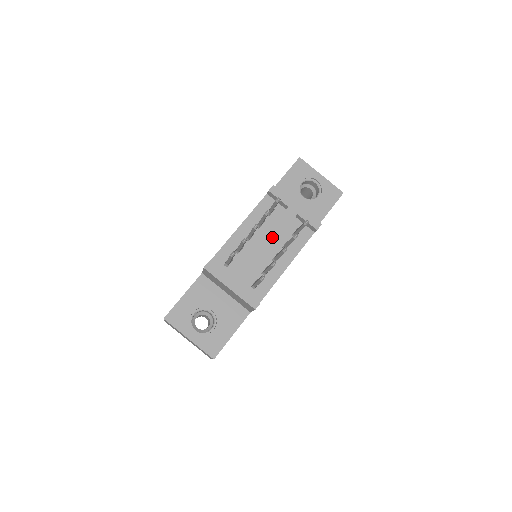
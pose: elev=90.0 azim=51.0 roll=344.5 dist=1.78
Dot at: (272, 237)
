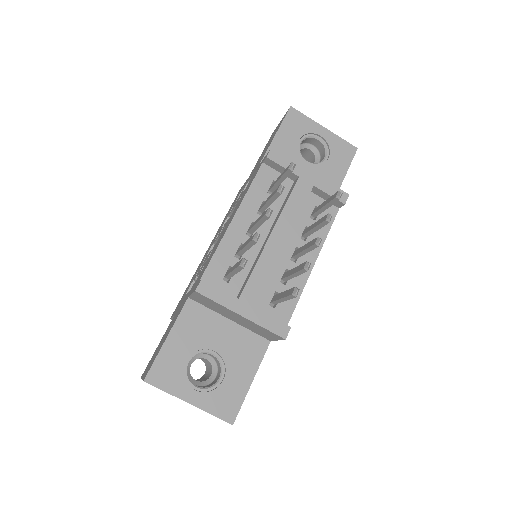
Dot at: (286, 225)
